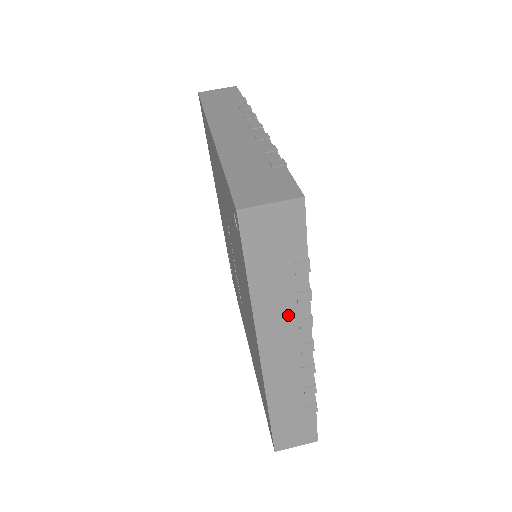
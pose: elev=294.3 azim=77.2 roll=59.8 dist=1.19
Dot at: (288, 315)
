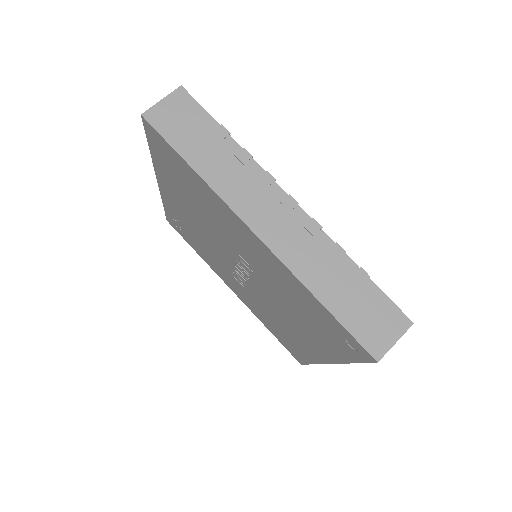
Dot at: occluded
